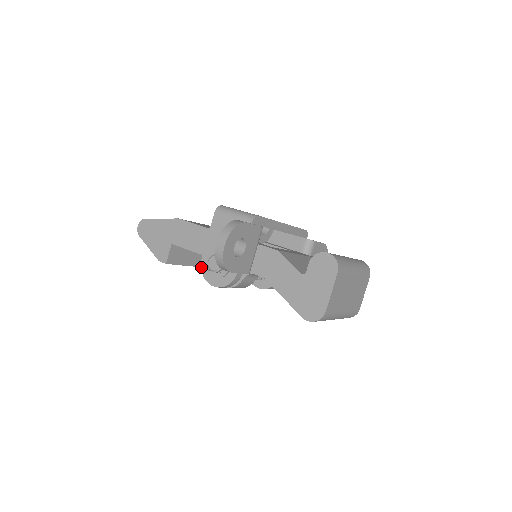
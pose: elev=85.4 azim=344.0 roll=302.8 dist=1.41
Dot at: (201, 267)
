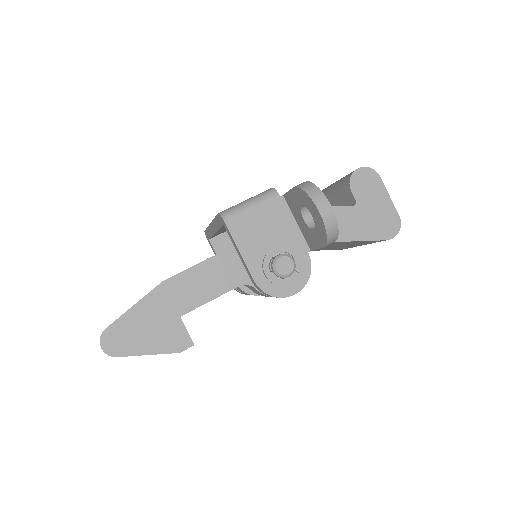
Dot at: (263, 291)
